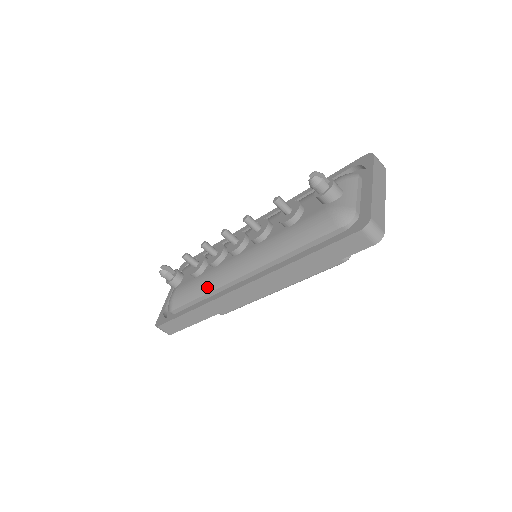
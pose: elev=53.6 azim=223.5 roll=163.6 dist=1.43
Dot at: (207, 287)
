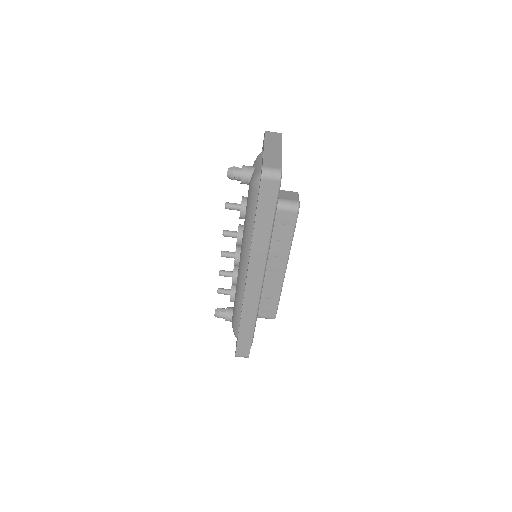
Dot at: (239, 300)
